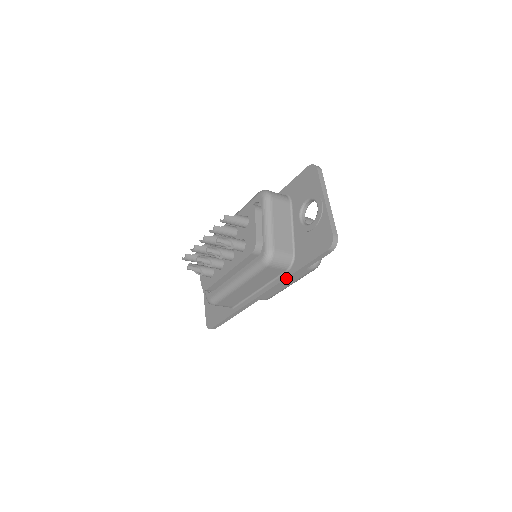
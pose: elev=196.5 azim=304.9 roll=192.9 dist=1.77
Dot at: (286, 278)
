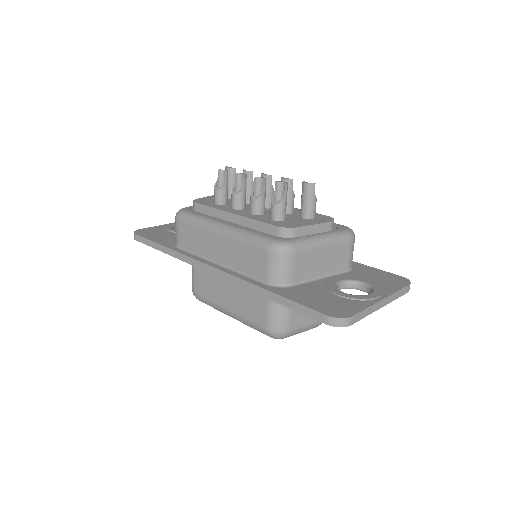
Dot at: (255, 285)
